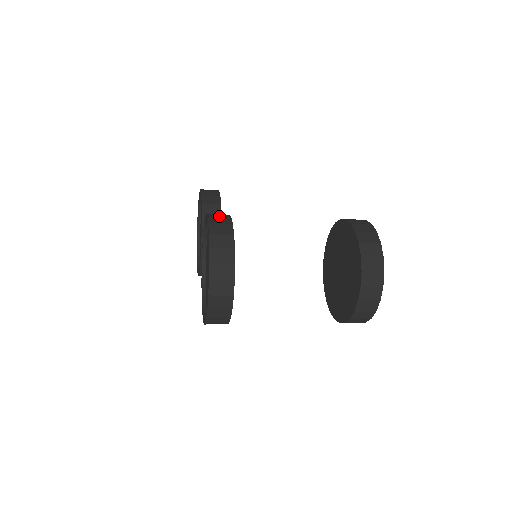
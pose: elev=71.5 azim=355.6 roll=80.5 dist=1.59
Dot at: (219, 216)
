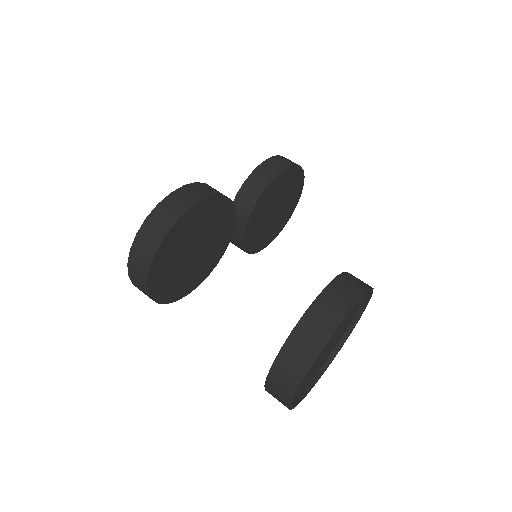
Dot at: (197, 190)
